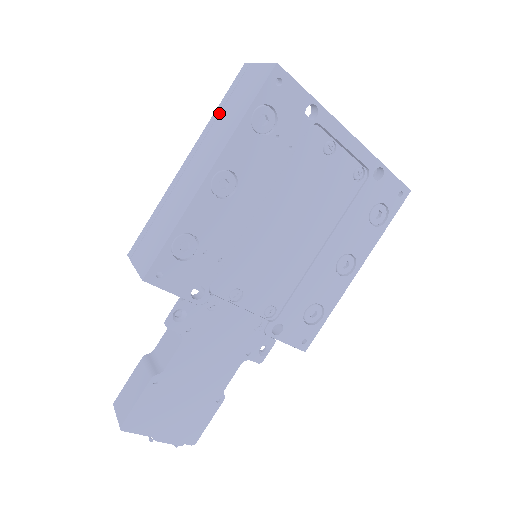
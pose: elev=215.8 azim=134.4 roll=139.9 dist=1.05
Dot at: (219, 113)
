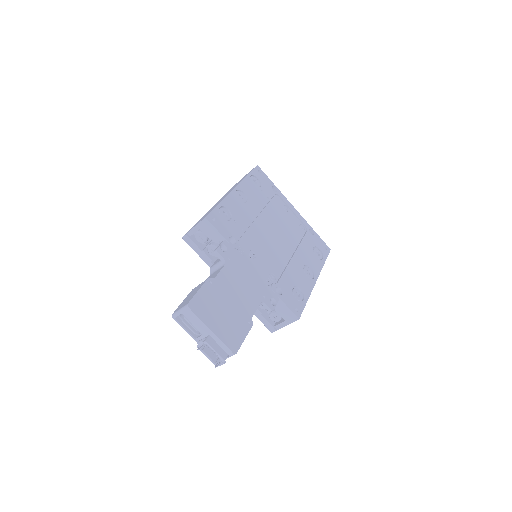
Dot at: occluded
